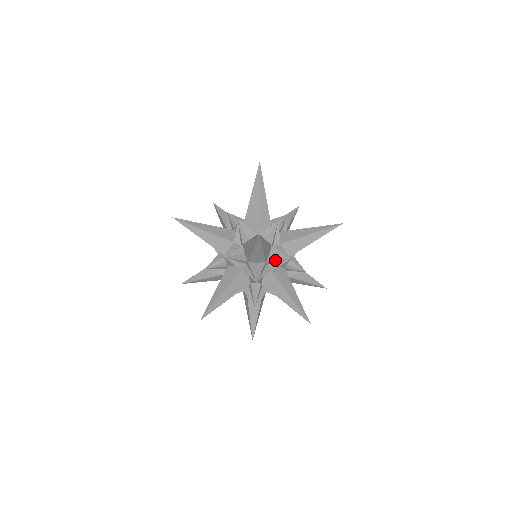
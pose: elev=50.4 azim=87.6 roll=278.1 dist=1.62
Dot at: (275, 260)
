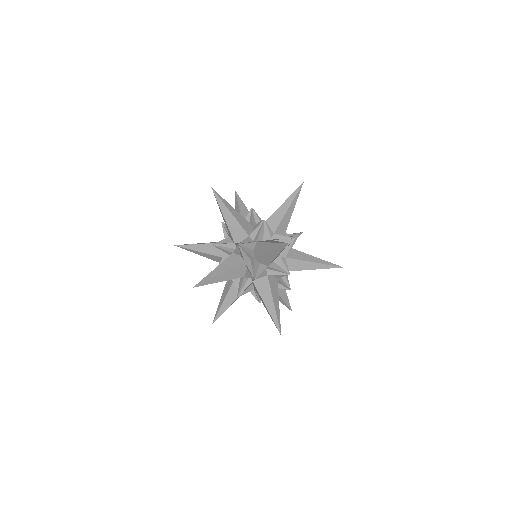
Dot at: (255, 229)
